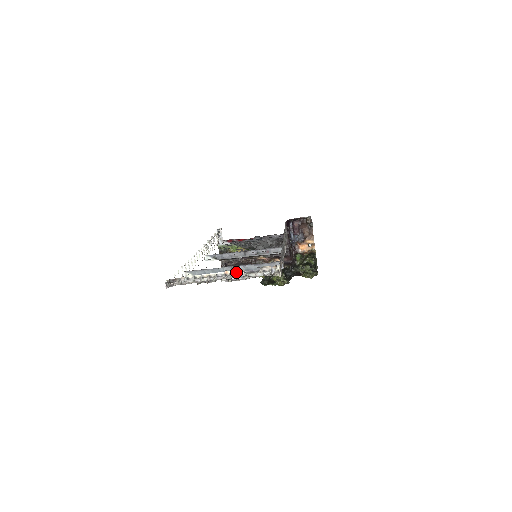
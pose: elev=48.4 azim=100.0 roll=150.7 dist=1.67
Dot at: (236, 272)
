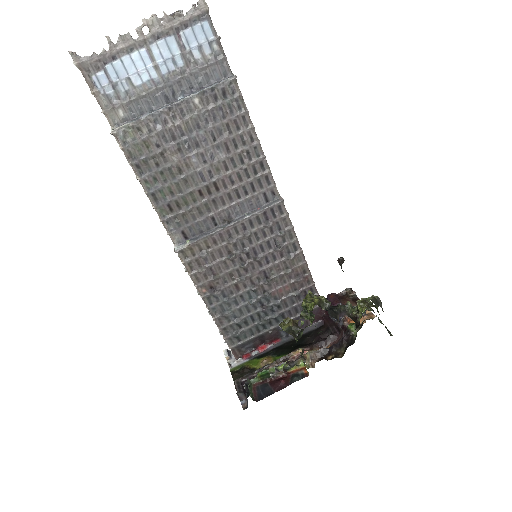
Dot at: (158, 34)
